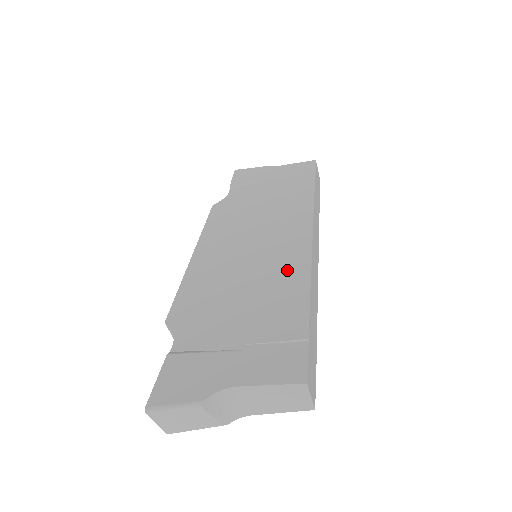
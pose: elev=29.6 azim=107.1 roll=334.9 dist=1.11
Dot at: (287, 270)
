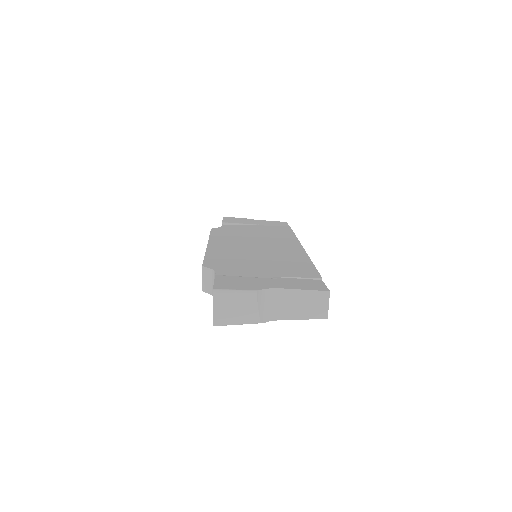
Dot at: (291, 256)
